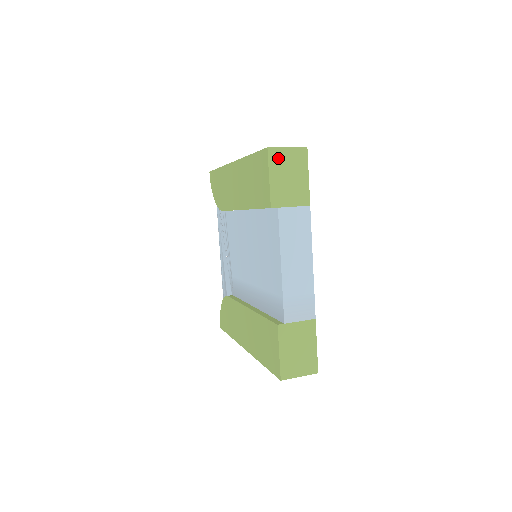
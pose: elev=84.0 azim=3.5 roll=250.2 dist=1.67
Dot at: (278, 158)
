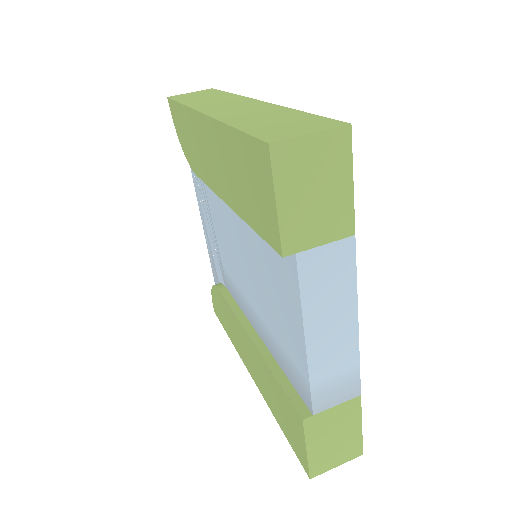
Dot at: (292, 161)
